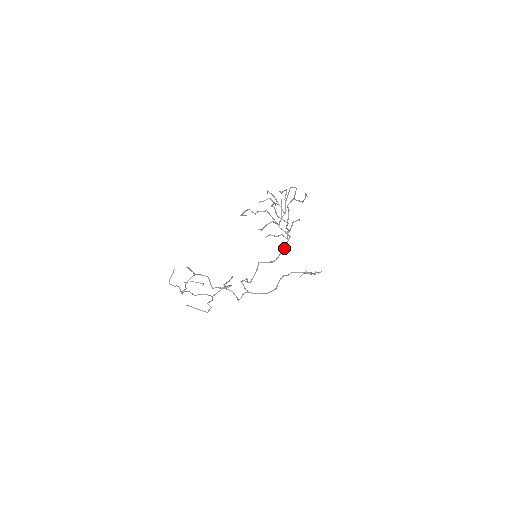
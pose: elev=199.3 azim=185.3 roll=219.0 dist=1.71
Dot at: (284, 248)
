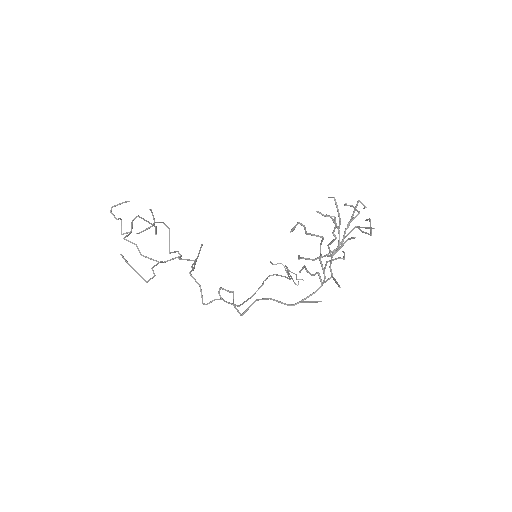
Dot at: (312, 294)
